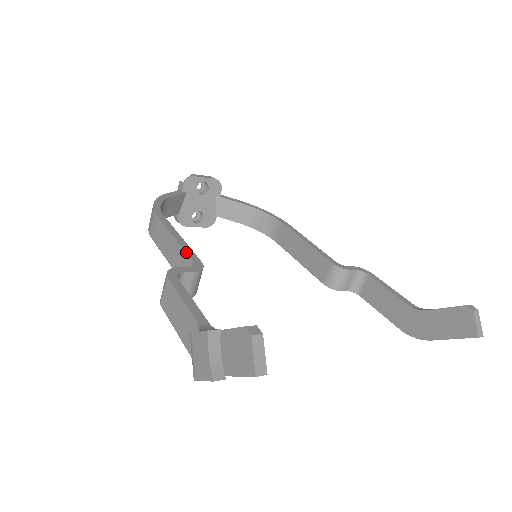
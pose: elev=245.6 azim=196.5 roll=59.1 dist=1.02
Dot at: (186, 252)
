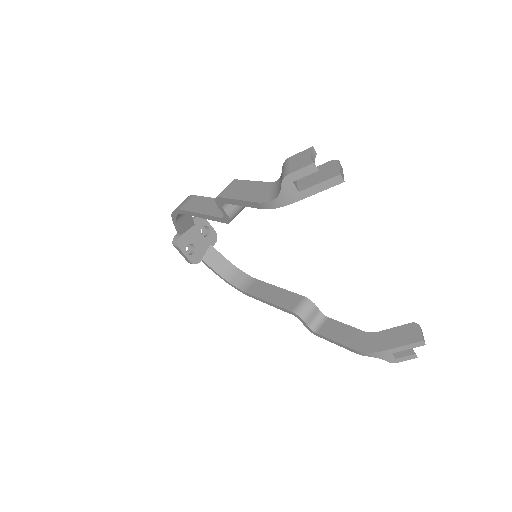
Dot at: occluded
